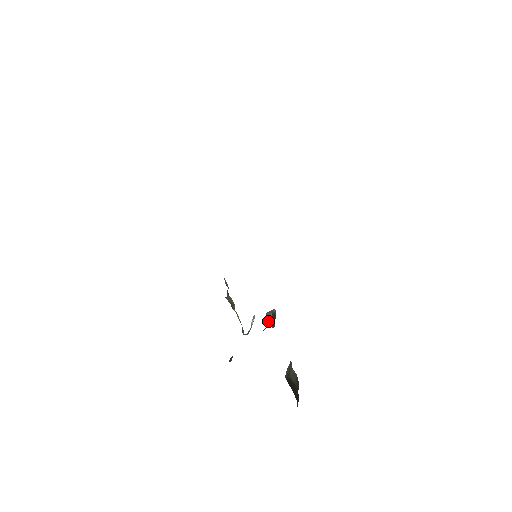
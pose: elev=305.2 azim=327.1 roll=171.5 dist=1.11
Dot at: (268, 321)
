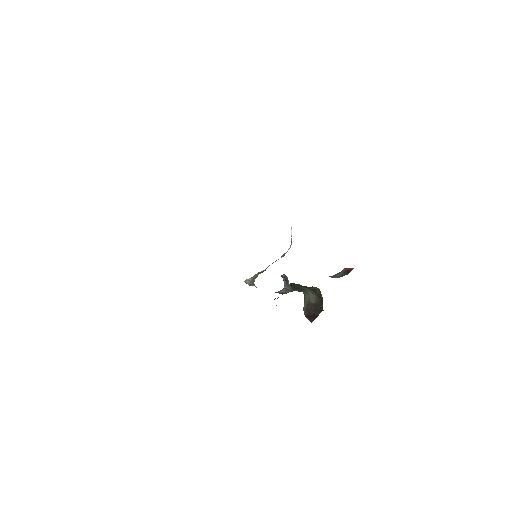
Dot at: occluded
